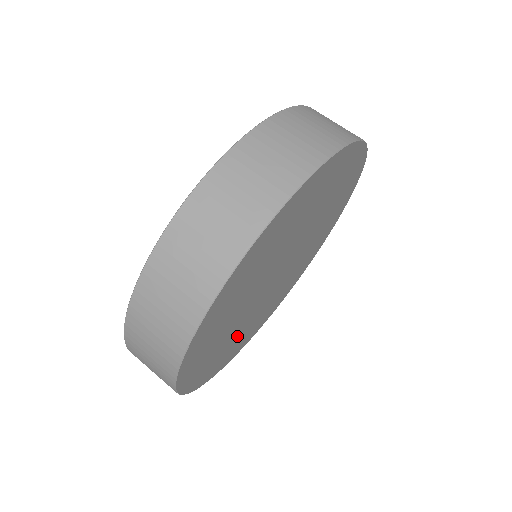
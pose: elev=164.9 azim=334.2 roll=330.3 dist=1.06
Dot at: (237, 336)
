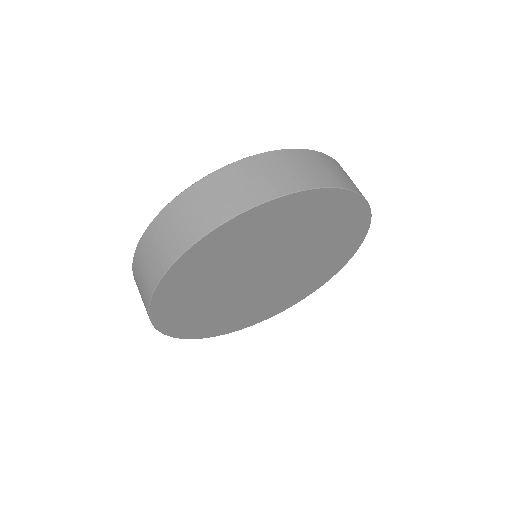
Dot at: (240, 310)
